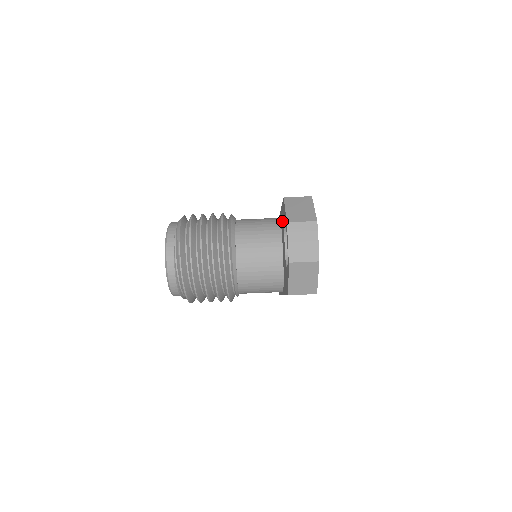
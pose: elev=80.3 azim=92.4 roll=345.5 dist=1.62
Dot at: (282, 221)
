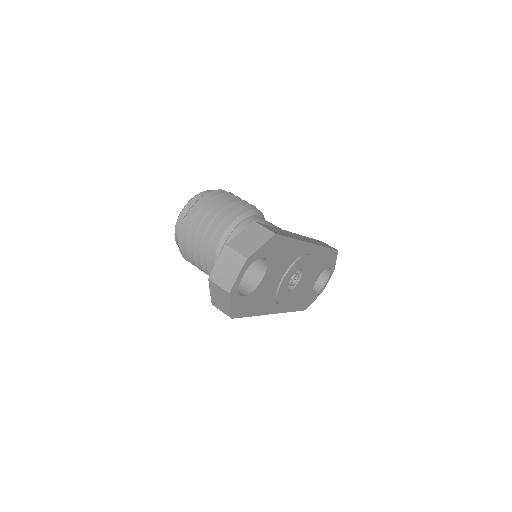
Dot at: occluded
